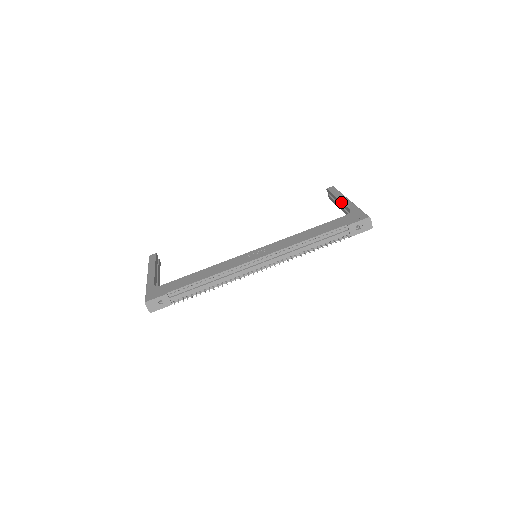
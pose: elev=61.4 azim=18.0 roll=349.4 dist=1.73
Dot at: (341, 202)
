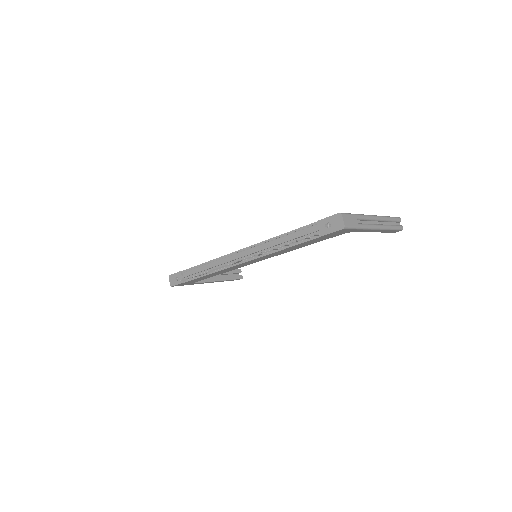
Dot at: occluded
